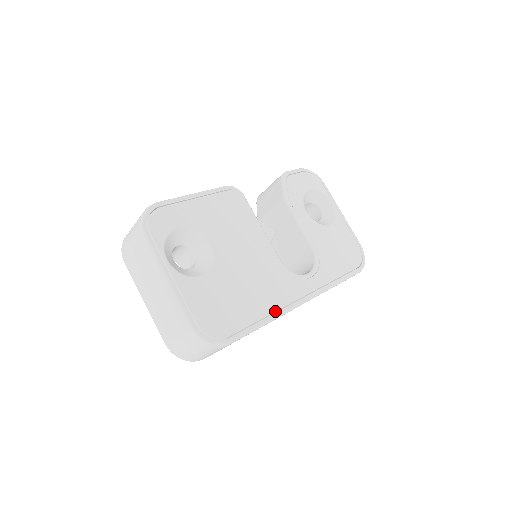
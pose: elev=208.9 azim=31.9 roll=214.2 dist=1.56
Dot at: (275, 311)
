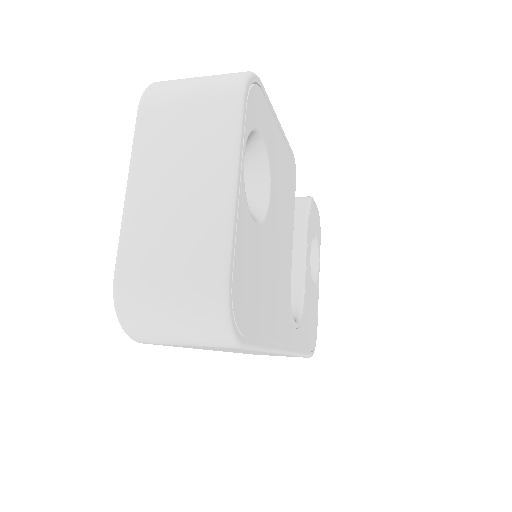
Dot at: (274, 341)
